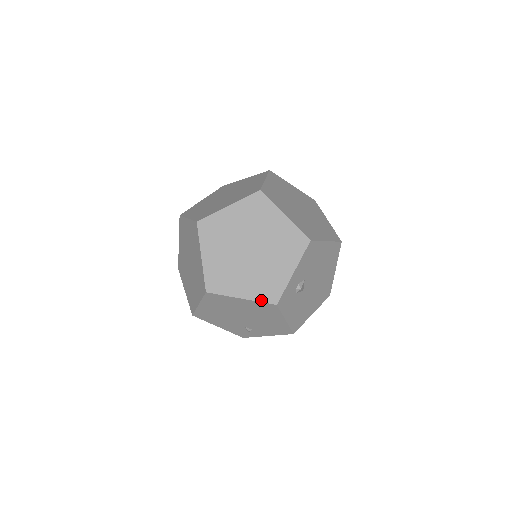
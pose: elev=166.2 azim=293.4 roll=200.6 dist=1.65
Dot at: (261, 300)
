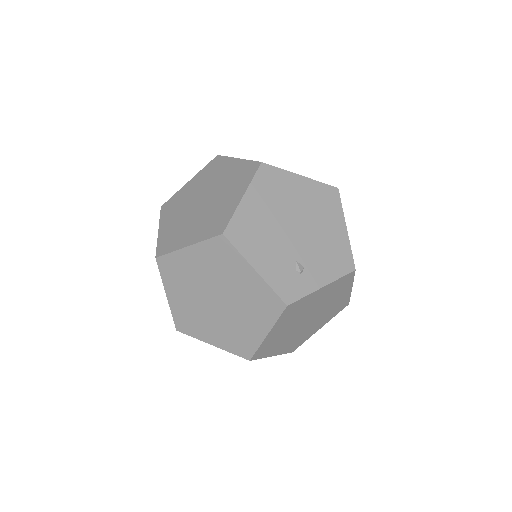
Dot at: (321, 182)
